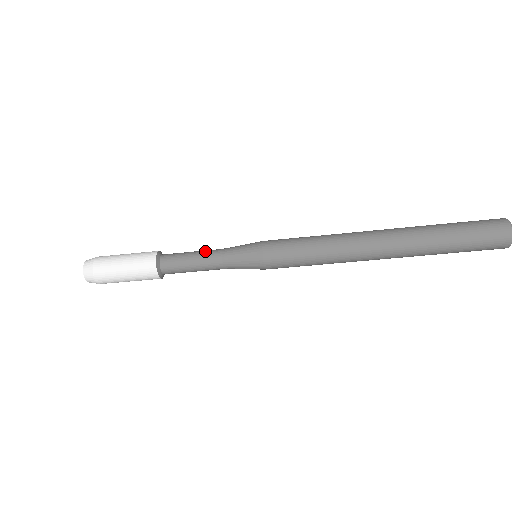
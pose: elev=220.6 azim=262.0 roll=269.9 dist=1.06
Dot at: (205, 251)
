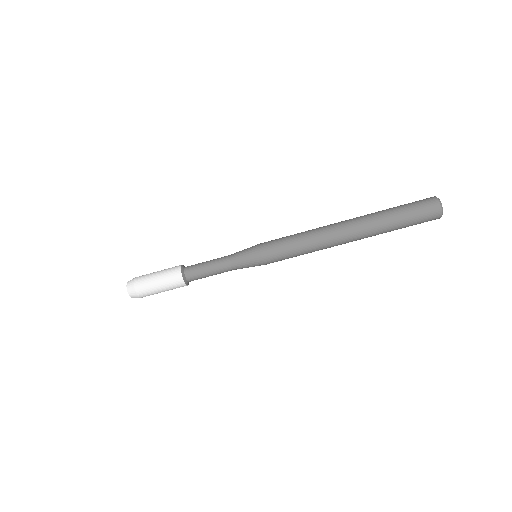
Dot at: (218, 258)
